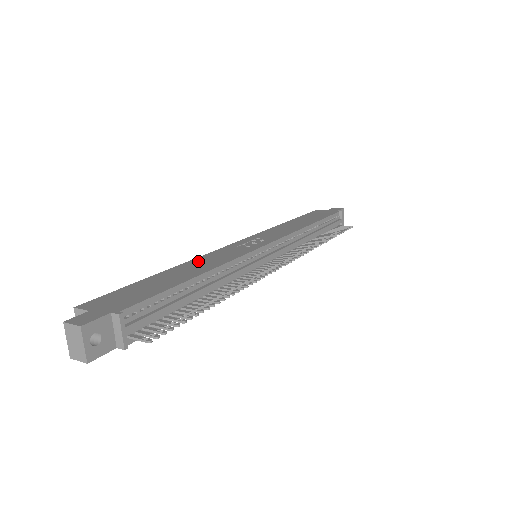
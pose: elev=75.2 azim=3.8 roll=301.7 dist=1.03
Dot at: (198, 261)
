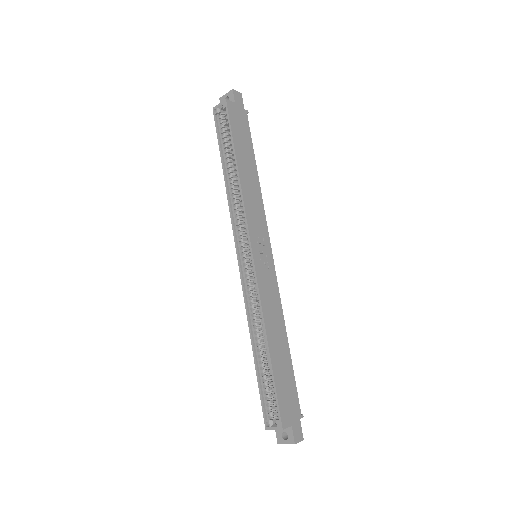
Dot at: (269, 317)
